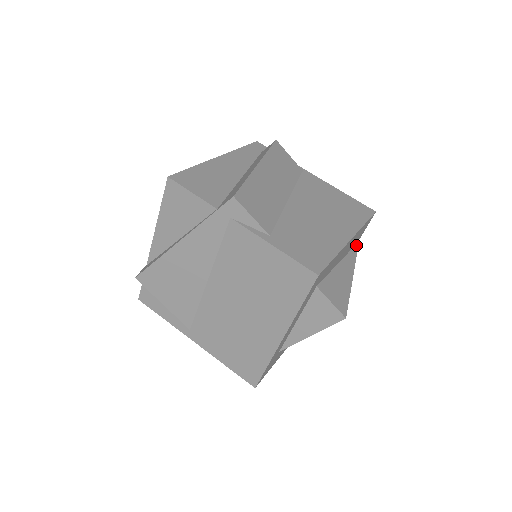
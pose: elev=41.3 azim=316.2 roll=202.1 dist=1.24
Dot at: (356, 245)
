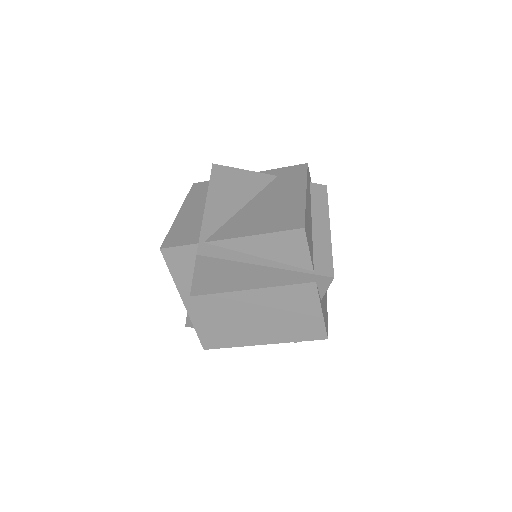
Dot at: occluded
